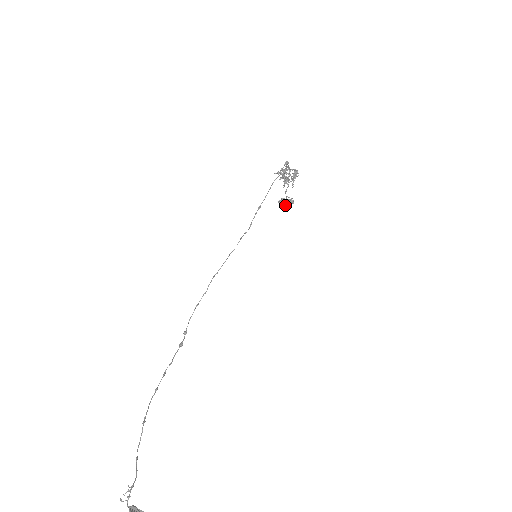
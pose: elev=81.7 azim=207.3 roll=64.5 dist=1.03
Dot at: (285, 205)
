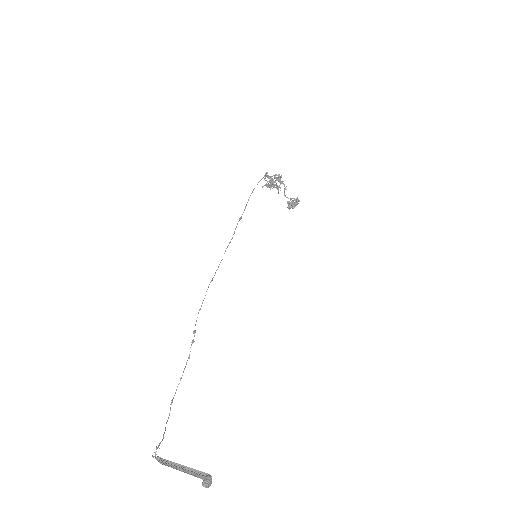
Dot at: (292, 206)
